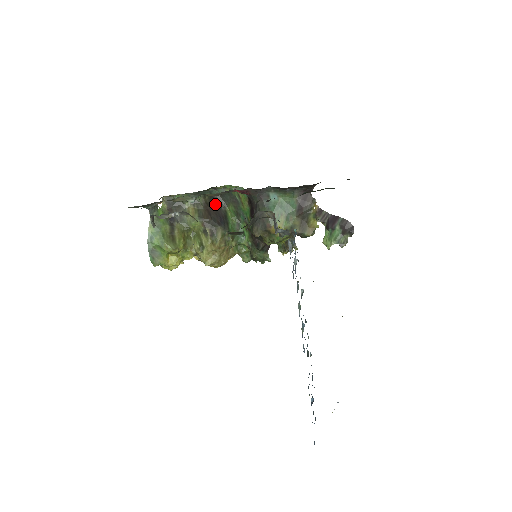
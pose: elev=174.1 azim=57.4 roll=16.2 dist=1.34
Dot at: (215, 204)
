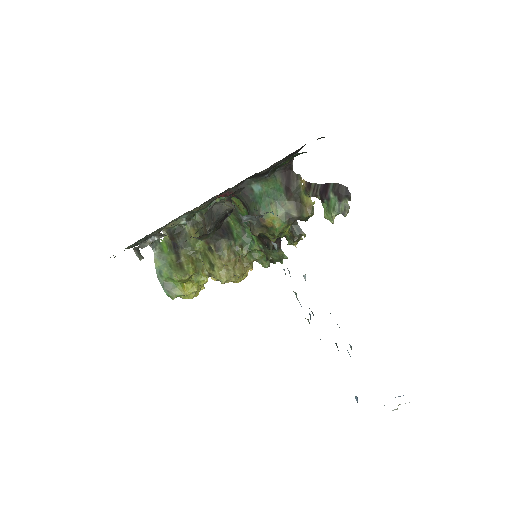
Dot at: occluded
